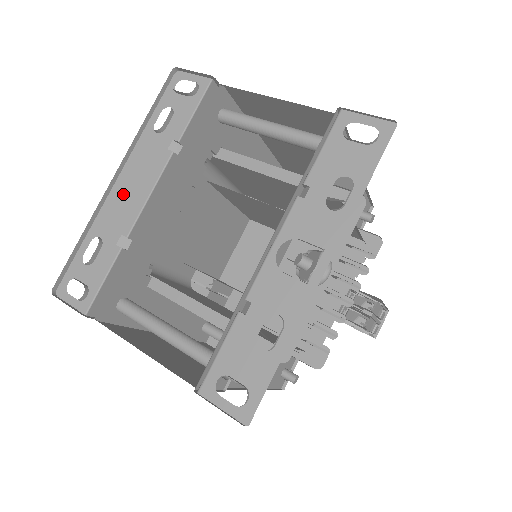
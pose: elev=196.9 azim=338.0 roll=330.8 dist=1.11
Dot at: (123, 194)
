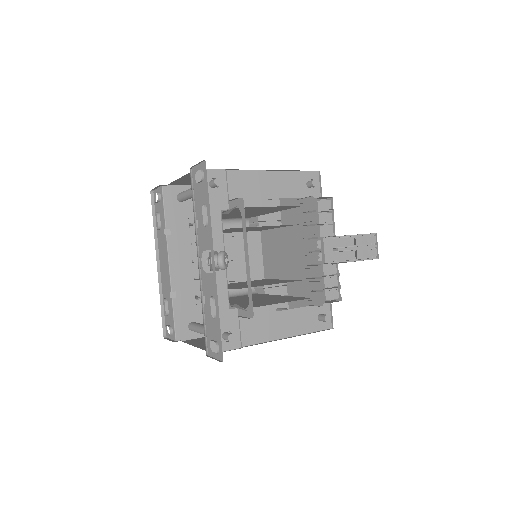
Dot at: (163, 270)
